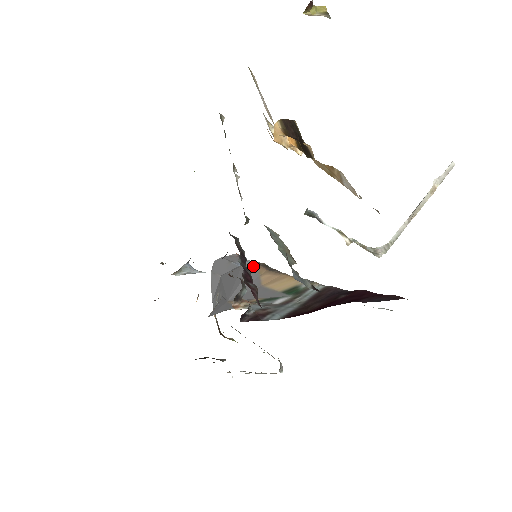
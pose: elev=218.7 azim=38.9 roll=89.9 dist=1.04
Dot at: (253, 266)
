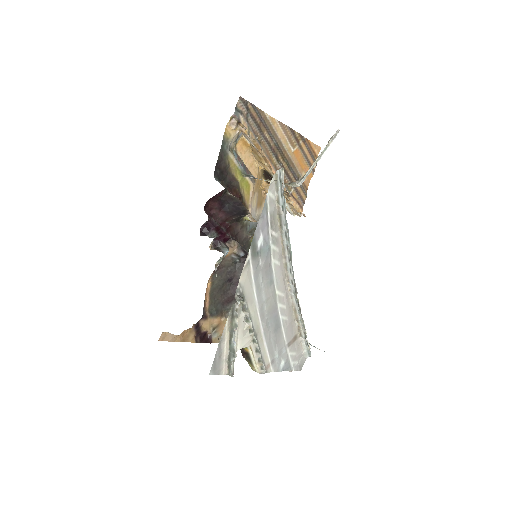
Dot at: occluded
